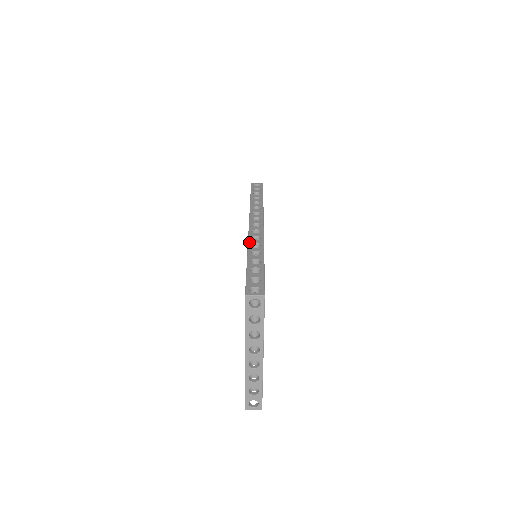
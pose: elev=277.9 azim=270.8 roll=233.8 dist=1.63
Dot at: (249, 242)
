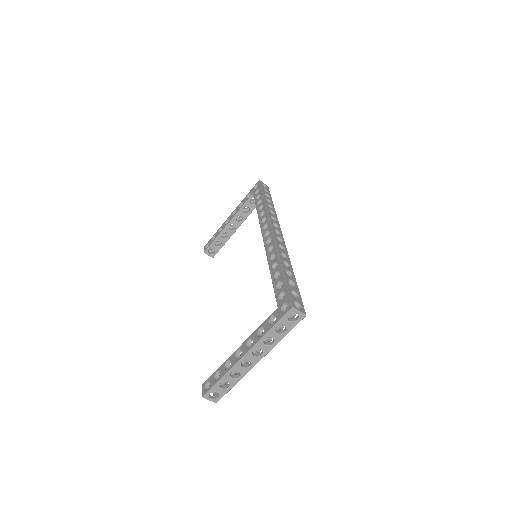
Dot at: (278, 248)
